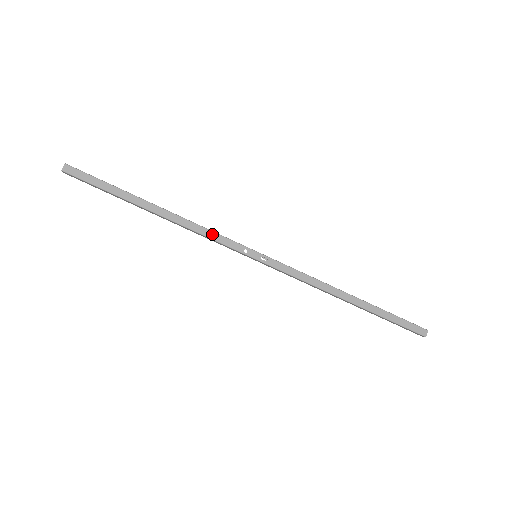
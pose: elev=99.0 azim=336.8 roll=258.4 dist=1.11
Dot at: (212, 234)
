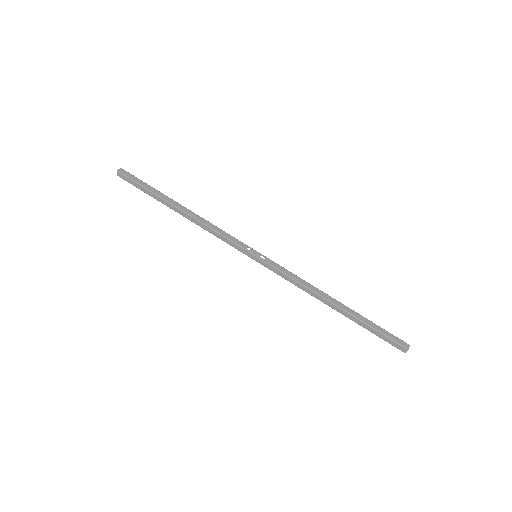
Dot at: (222, 232)
